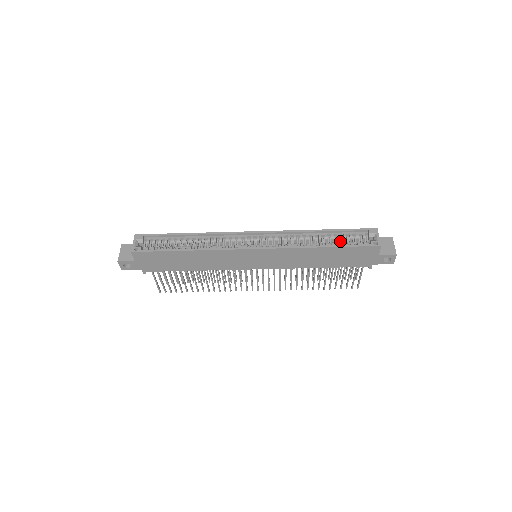
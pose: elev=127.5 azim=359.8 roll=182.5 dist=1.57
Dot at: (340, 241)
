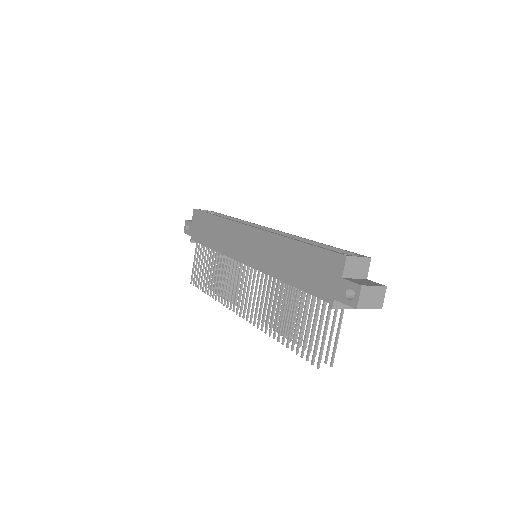
Dot at: occluded
